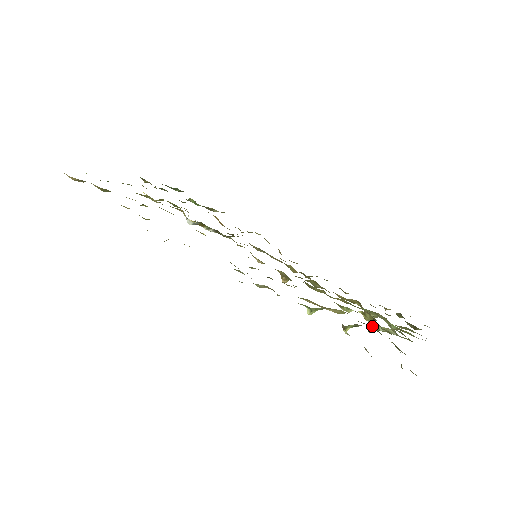
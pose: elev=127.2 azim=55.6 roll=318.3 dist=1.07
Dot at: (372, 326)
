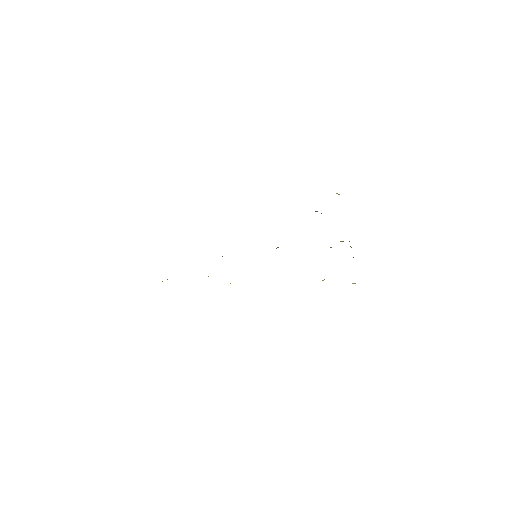
Dot at: occluded
